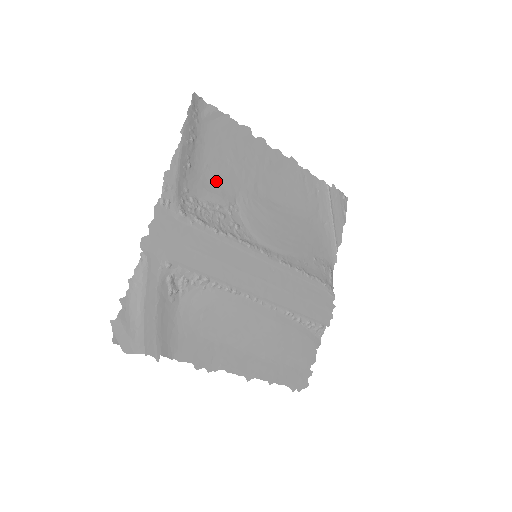
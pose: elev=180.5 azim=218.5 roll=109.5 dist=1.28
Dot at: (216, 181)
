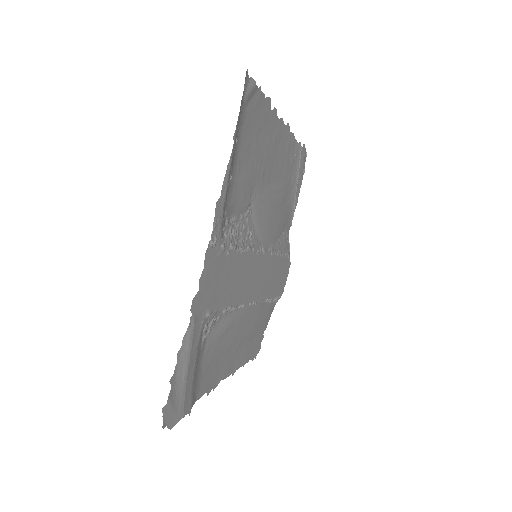
Dot at: (242, 185)
